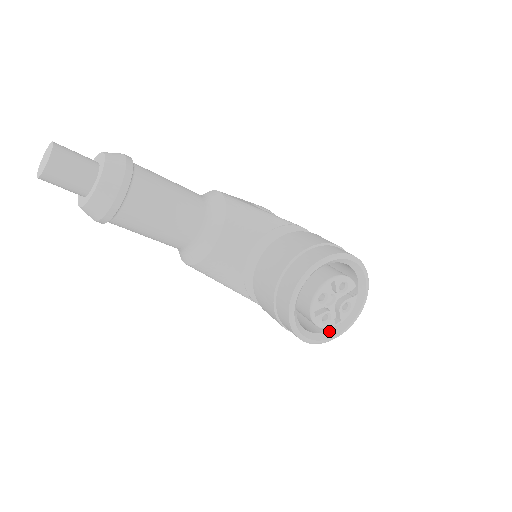
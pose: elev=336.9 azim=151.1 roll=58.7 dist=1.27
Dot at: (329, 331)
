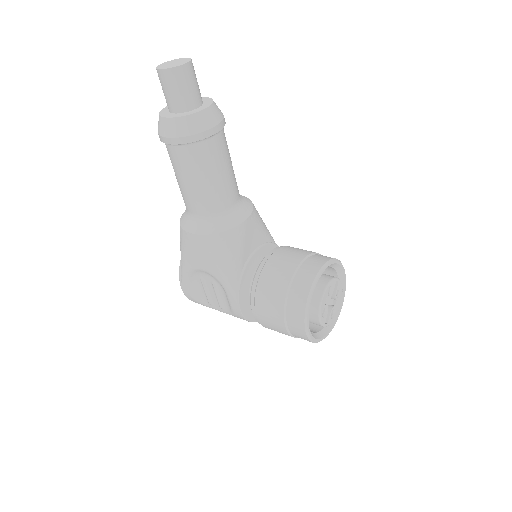
Dot at: (313, 333)
